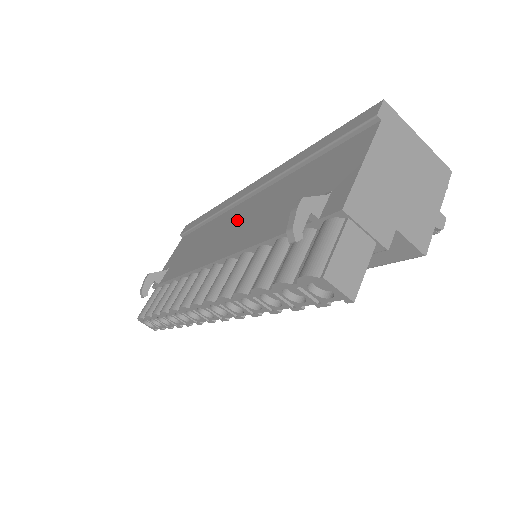
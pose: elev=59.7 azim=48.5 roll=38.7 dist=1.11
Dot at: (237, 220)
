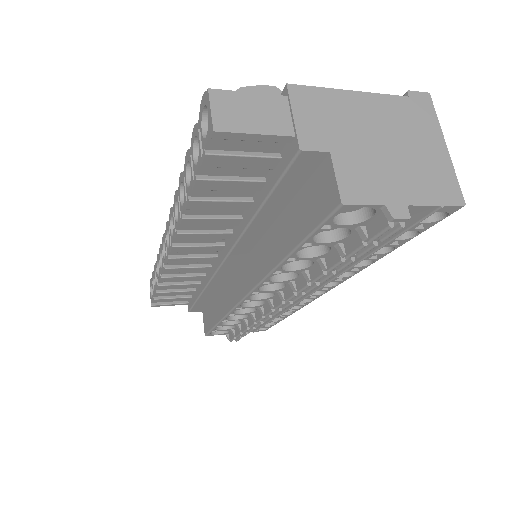
Dot at: occluded
